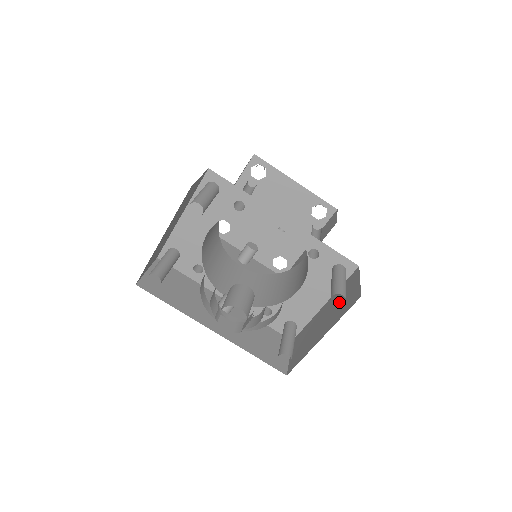
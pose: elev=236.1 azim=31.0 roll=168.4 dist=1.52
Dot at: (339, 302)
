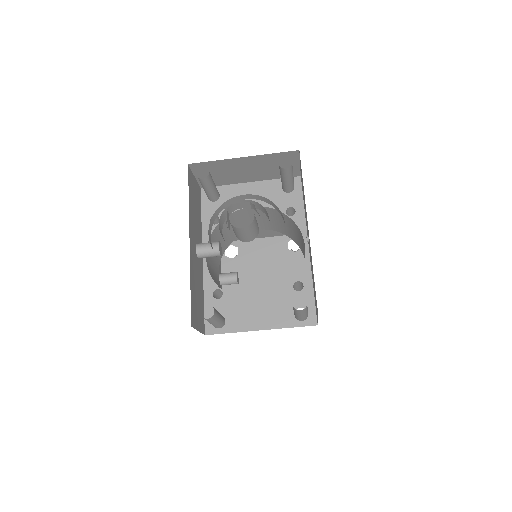
Dot at: occluded
